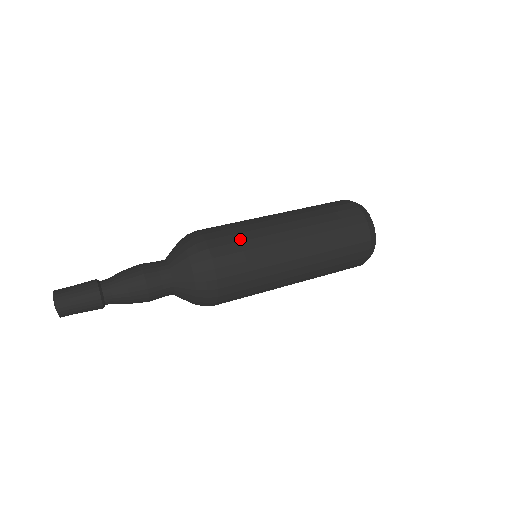
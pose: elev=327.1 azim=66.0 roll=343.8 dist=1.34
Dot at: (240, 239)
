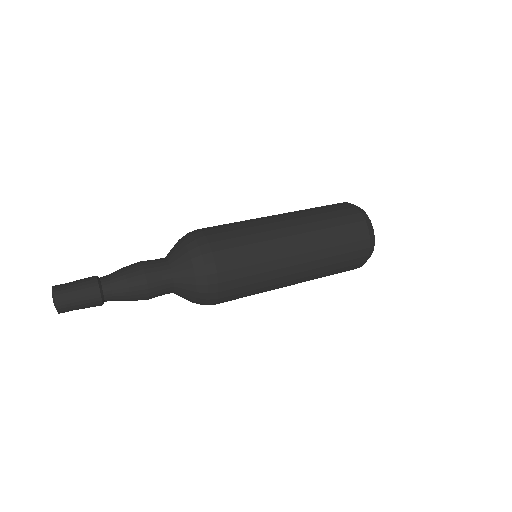
Dot at: (236, 228)
